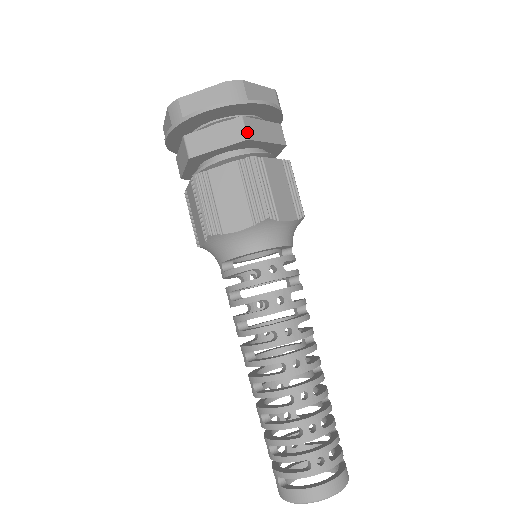
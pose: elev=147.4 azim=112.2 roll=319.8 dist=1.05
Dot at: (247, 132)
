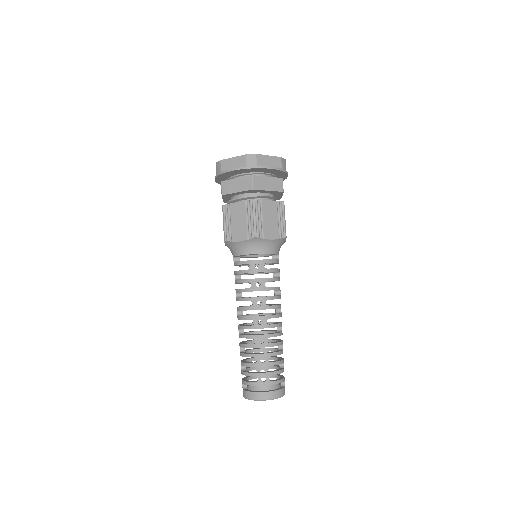
Dot at: (254, 185)
